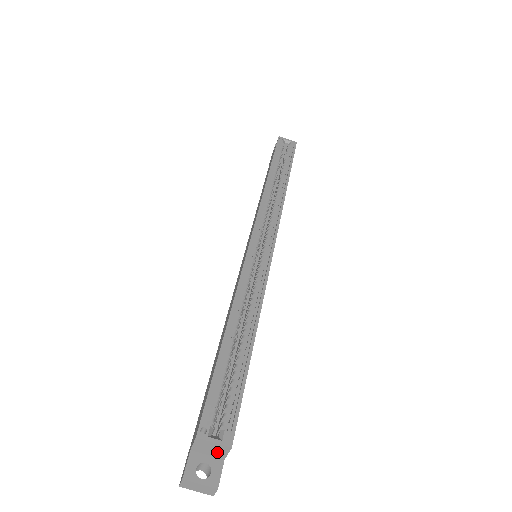
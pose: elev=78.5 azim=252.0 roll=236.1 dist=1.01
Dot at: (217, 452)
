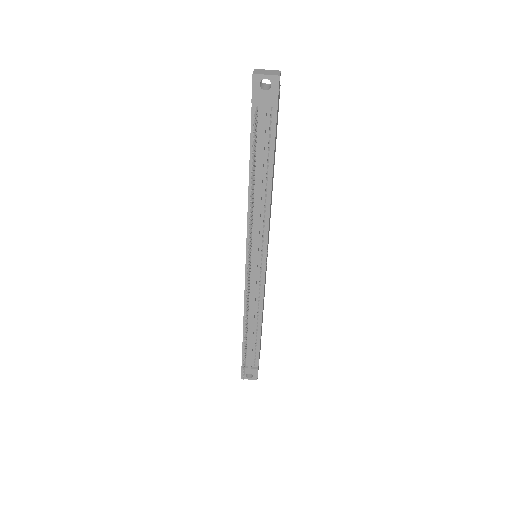
Dot at: occluded
